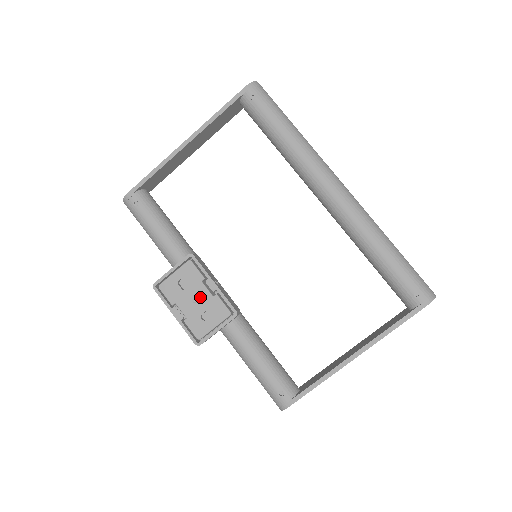
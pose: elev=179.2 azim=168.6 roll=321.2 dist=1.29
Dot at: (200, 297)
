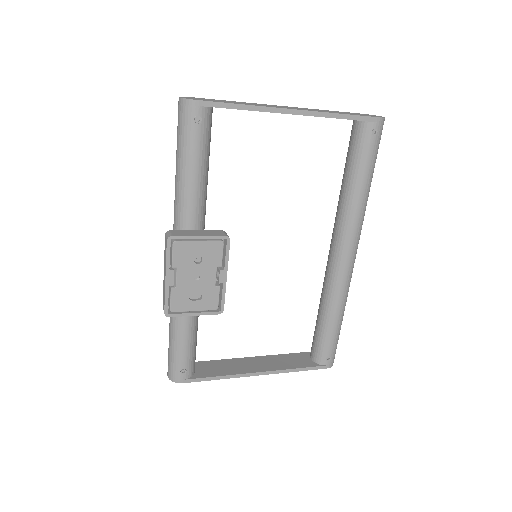
Dot at: (204, 279)
